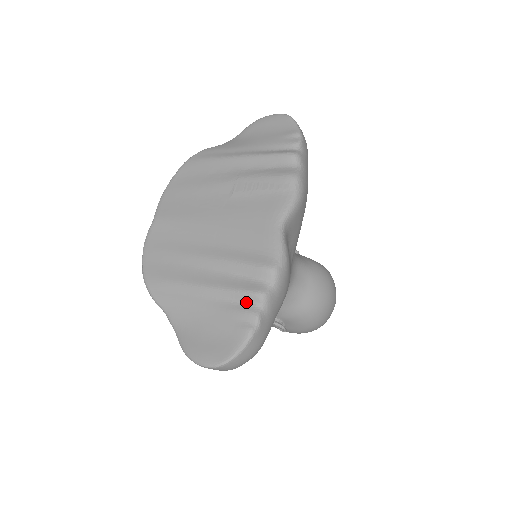
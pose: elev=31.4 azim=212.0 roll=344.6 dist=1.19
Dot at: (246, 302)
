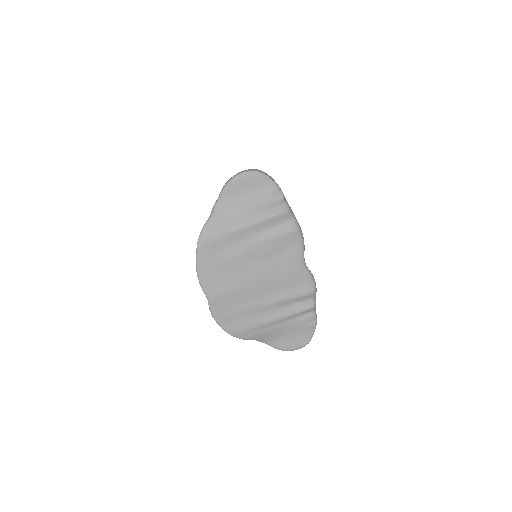
Dot at: (306, 313)
